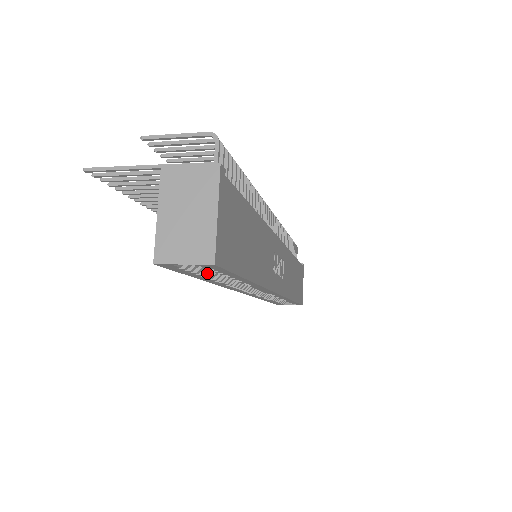
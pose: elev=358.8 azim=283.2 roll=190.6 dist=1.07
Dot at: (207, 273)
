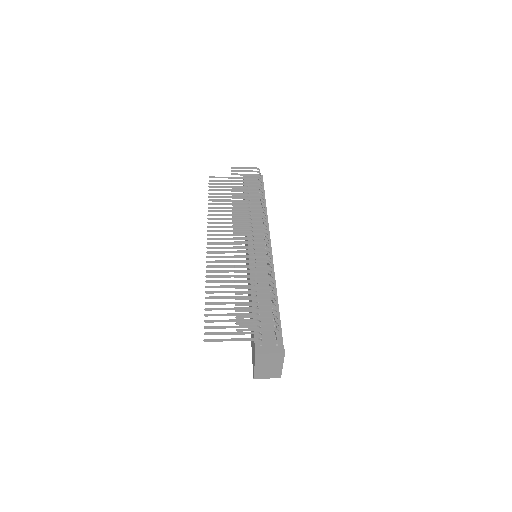
Dot at: occluded
